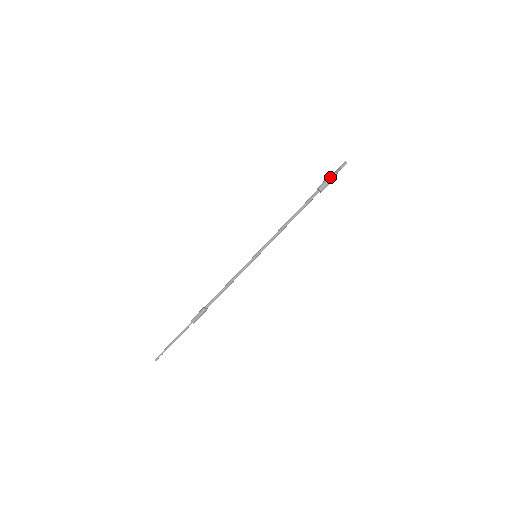
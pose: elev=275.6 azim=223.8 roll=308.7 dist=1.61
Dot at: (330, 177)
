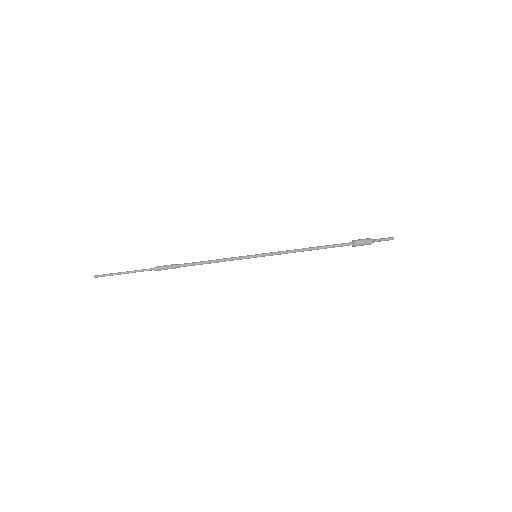
Dot at: (370, 238)
